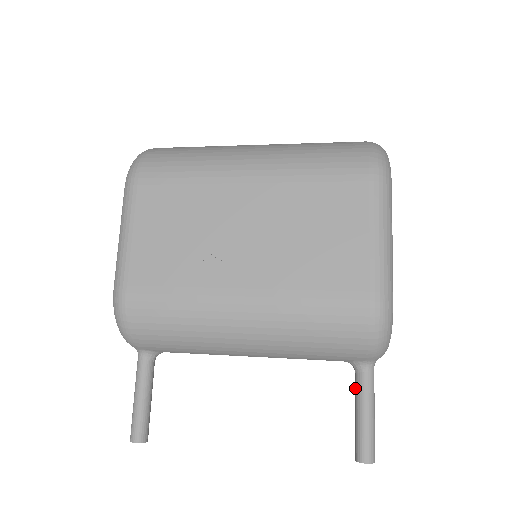
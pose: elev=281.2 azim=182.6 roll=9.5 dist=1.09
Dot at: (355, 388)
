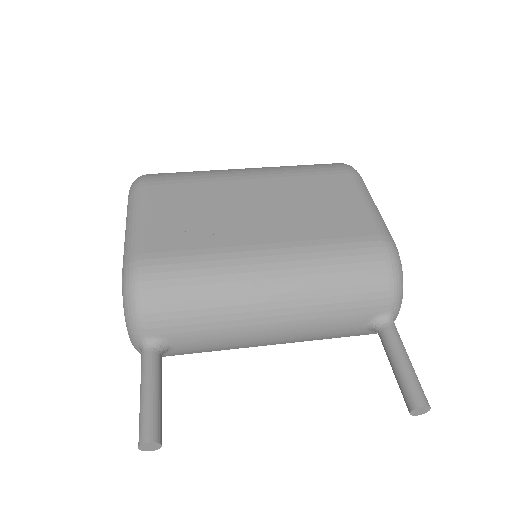
Dot at: (384, 345)
